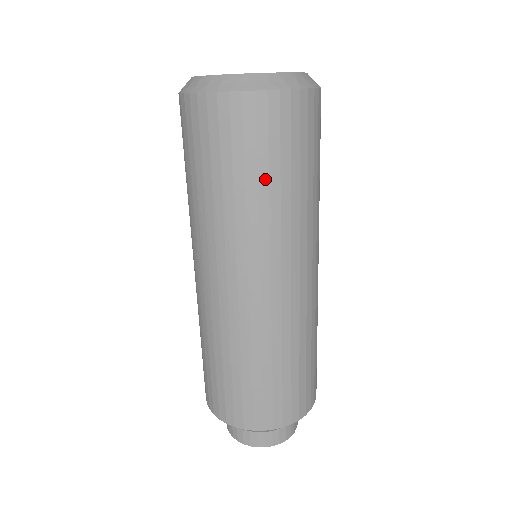
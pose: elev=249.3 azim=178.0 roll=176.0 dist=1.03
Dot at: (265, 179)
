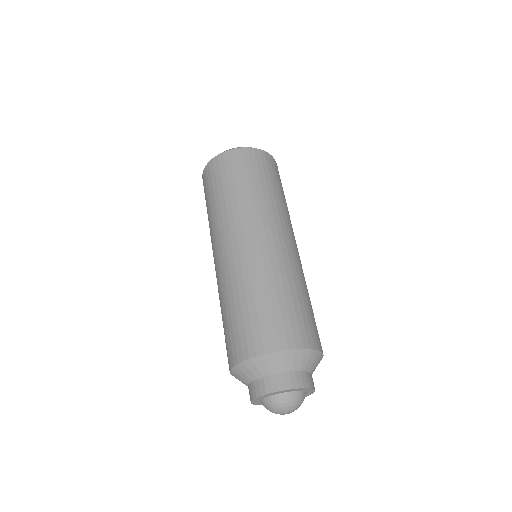
Dot at: (227, 188)
